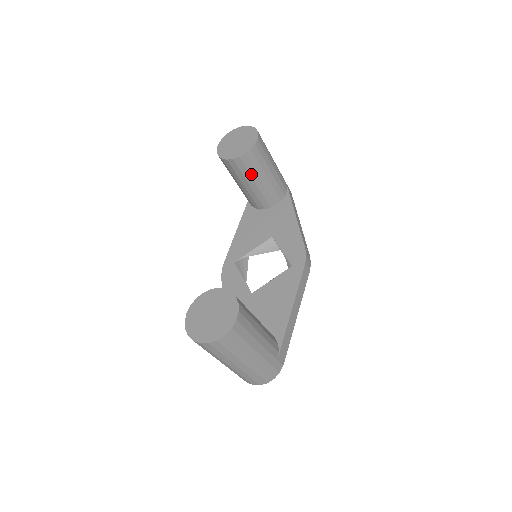
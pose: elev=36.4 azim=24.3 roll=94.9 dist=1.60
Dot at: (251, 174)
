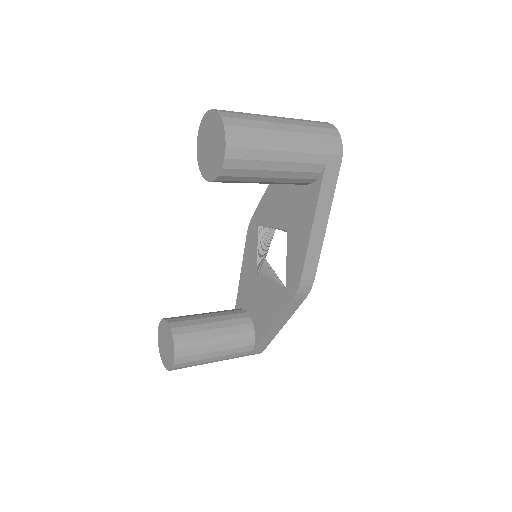
Dot at: occluded
